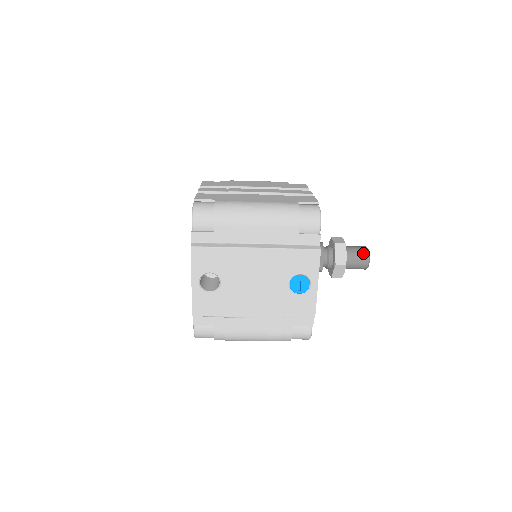
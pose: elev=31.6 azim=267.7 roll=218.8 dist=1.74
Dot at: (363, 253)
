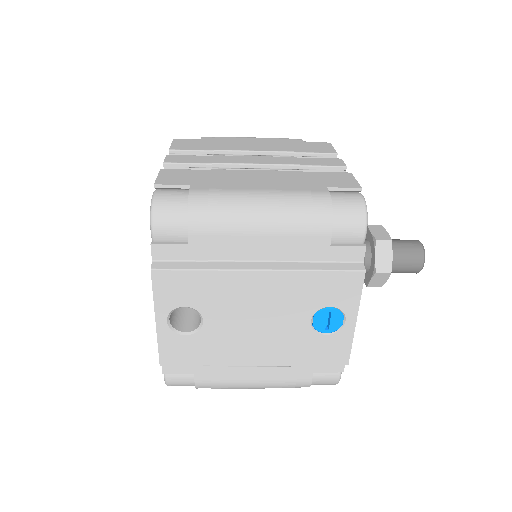
Dot at: (415, 252)
